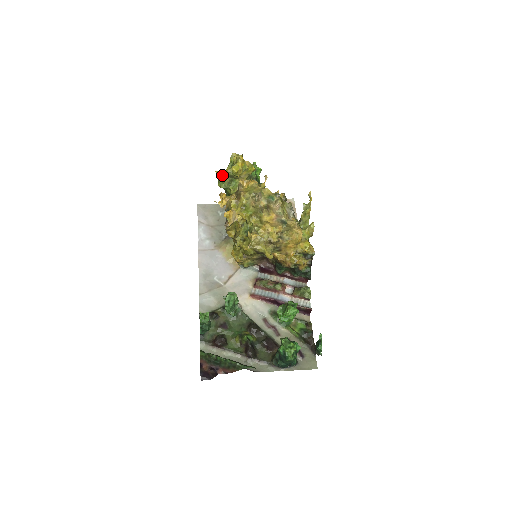
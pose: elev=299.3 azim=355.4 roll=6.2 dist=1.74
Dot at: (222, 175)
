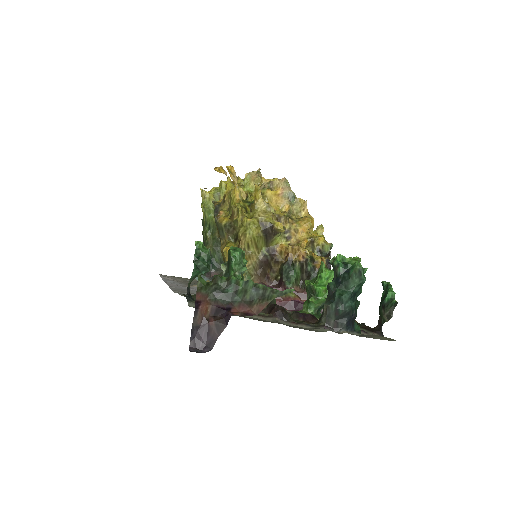
Dot at: (208, 192)
